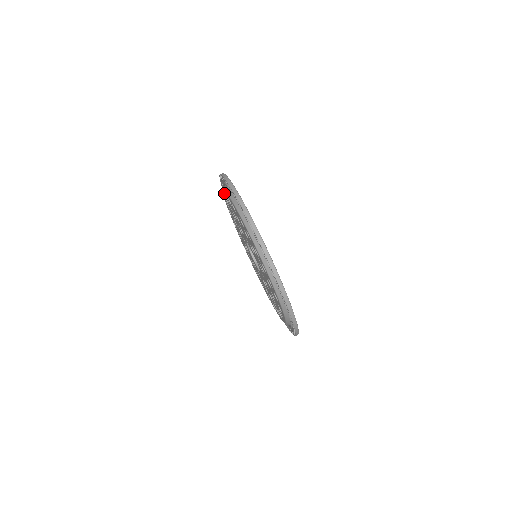
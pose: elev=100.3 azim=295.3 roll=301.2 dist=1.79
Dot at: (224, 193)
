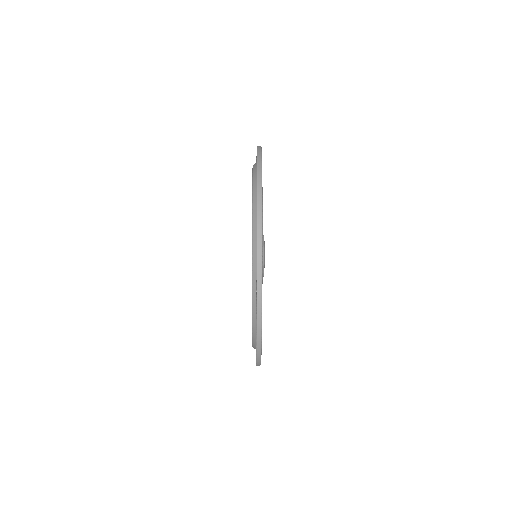
Dot at: occluded
